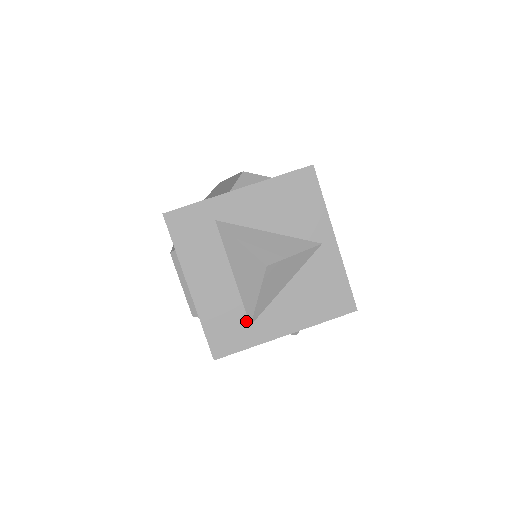
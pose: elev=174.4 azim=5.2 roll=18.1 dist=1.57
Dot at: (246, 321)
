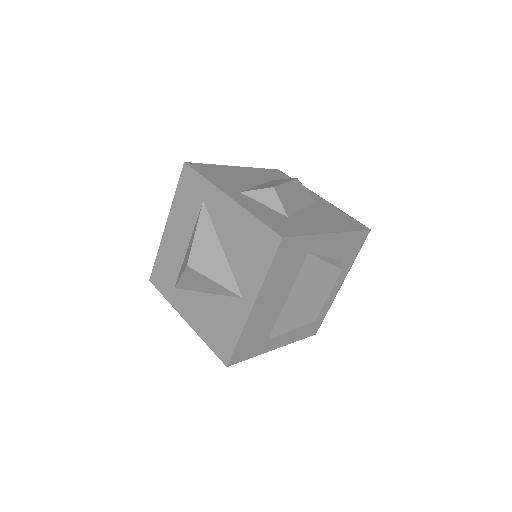
Dot at: (175, 282)
